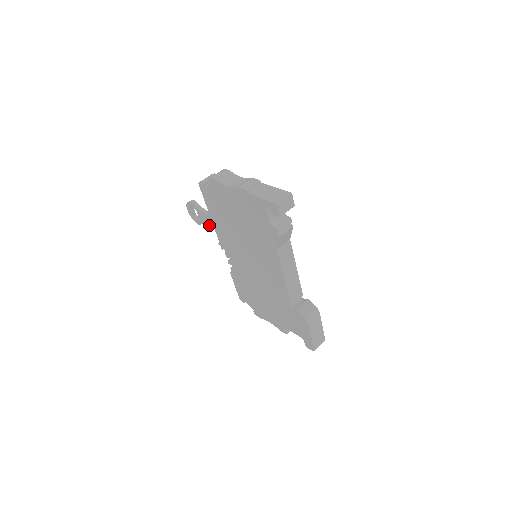
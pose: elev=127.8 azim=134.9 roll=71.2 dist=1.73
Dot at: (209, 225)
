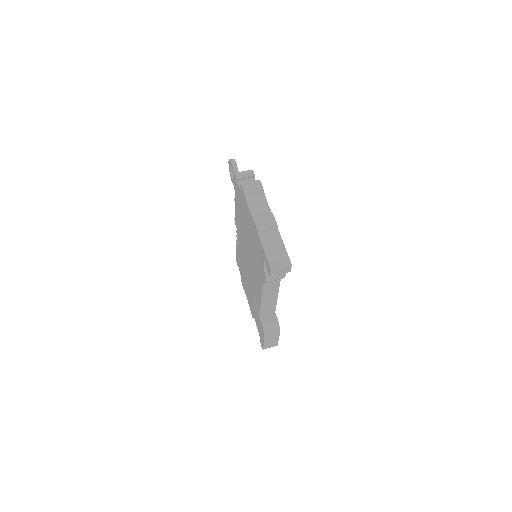
Dot at: occluded
